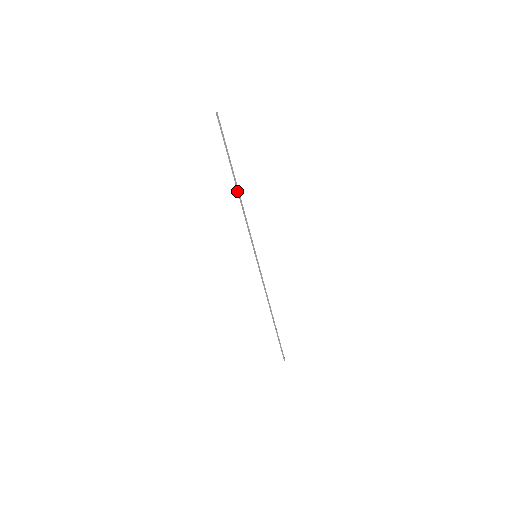
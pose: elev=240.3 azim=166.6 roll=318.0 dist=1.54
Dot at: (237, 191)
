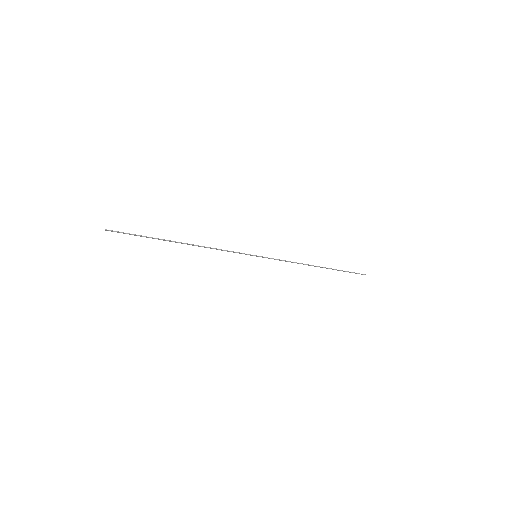
Dot at: (187, 244)
